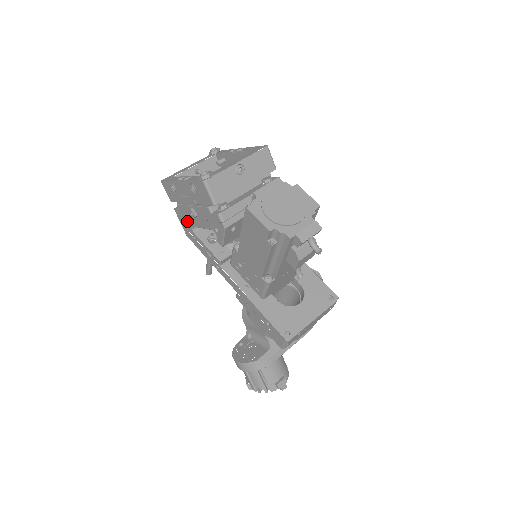
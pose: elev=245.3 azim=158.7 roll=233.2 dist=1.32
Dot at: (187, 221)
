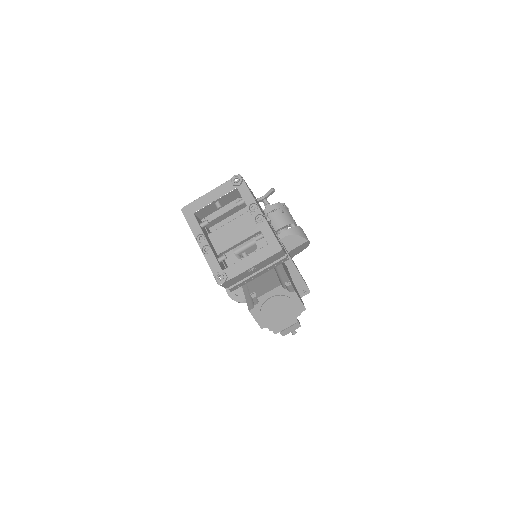
Dot at: occluded
